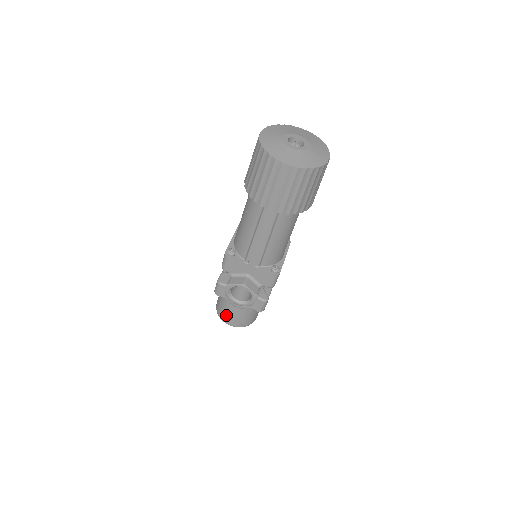
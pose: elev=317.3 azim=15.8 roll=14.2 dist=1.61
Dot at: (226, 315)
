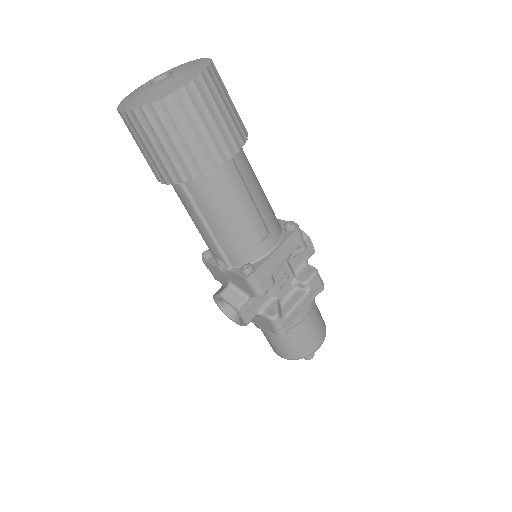
Dot at: occluded
